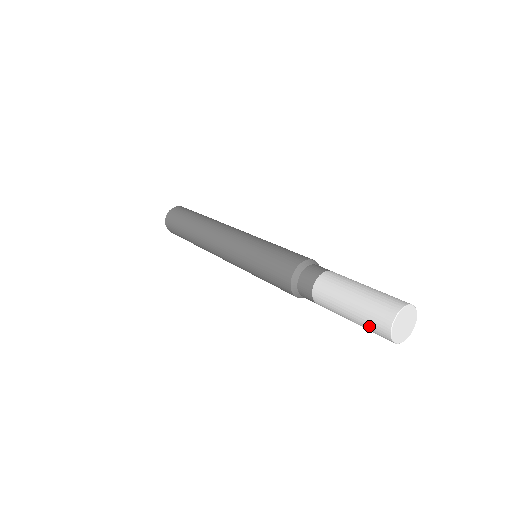
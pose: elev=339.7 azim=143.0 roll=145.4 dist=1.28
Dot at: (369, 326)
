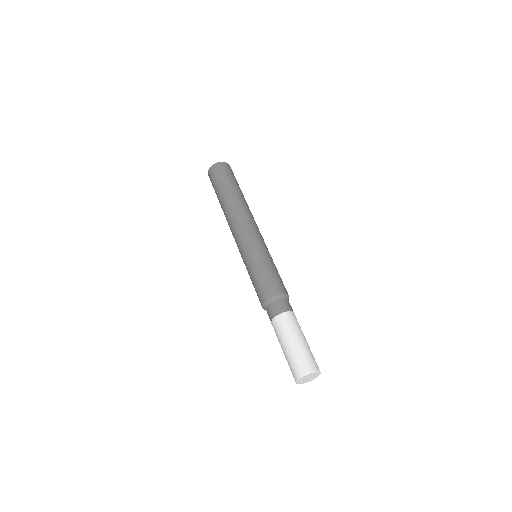
Dot at: (290, 365)
